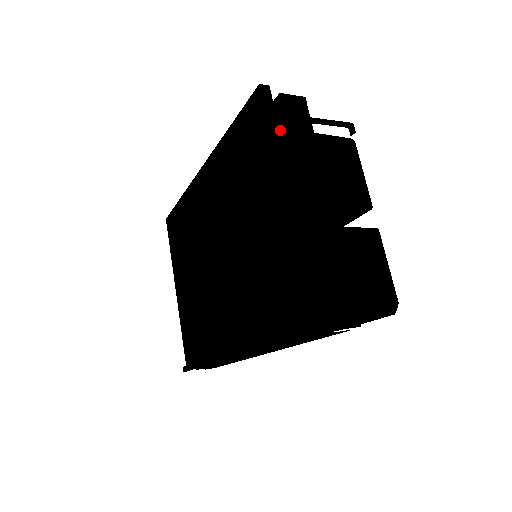
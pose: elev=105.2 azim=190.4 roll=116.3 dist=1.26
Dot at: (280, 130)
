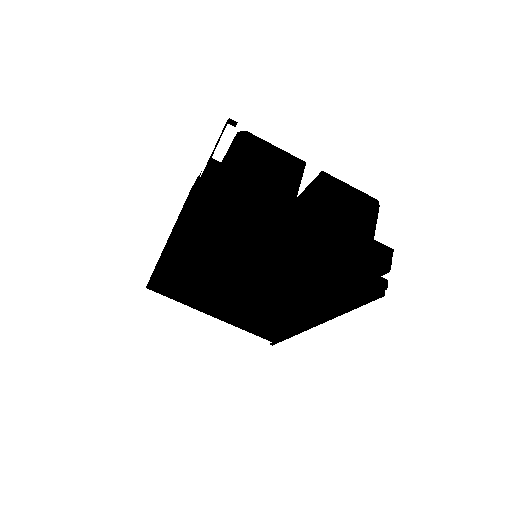
Dot at: (226, 199)
